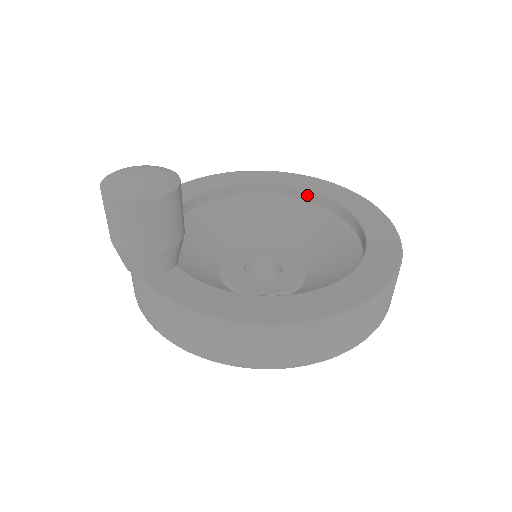
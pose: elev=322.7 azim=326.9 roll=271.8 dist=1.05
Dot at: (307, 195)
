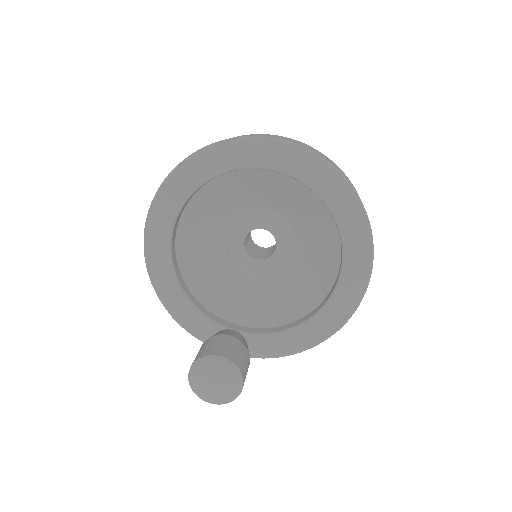
Dot at: (238, 170)
